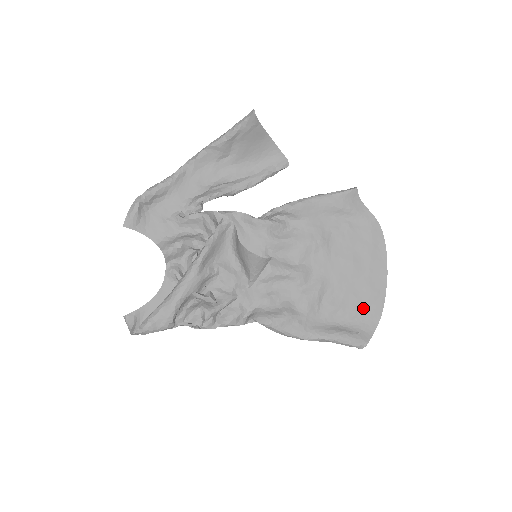
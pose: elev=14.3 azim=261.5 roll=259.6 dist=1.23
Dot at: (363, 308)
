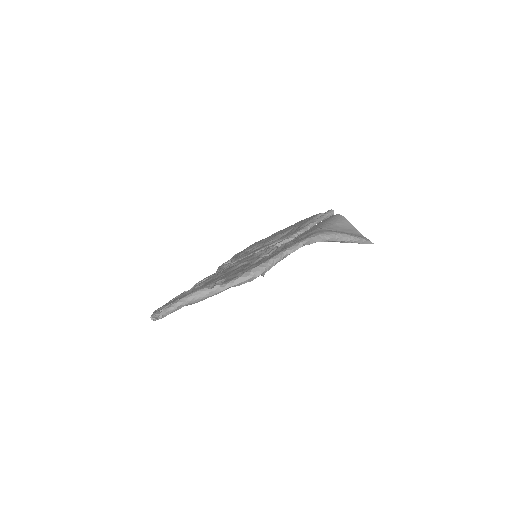
Dot at: occluded
